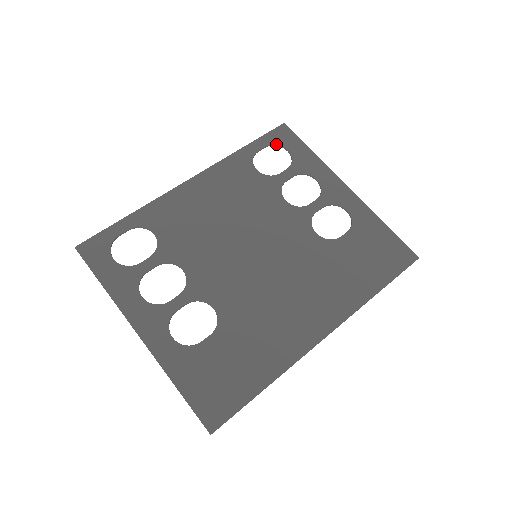
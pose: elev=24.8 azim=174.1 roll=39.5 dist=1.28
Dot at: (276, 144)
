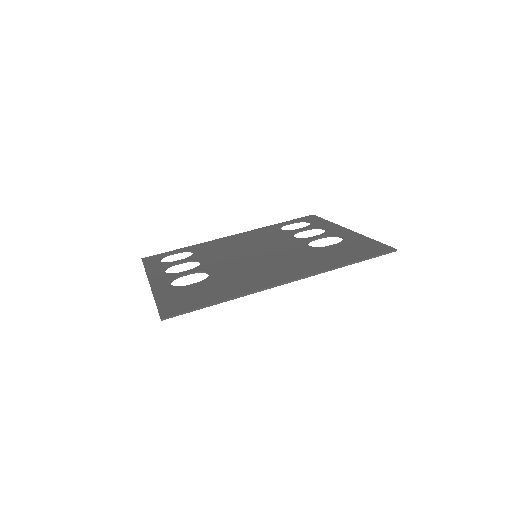
Dot at: (302, 221)
